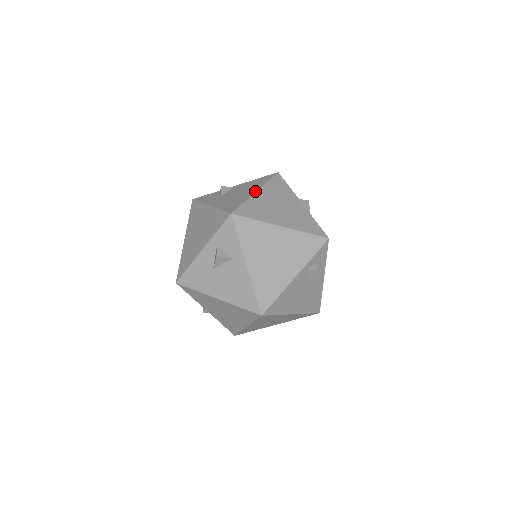
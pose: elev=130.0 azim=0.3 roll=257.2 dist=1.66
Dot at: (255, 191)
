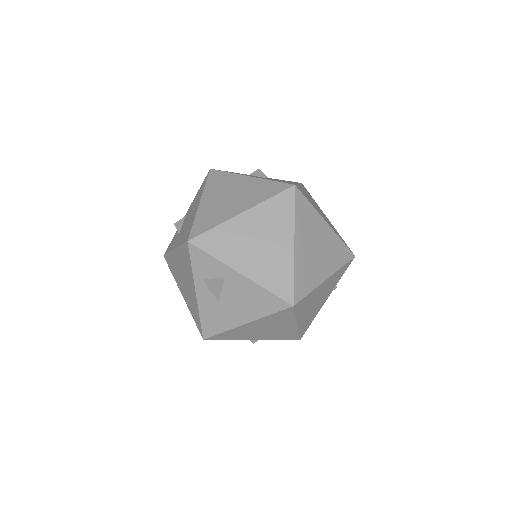
Dot at: (198, 203)
